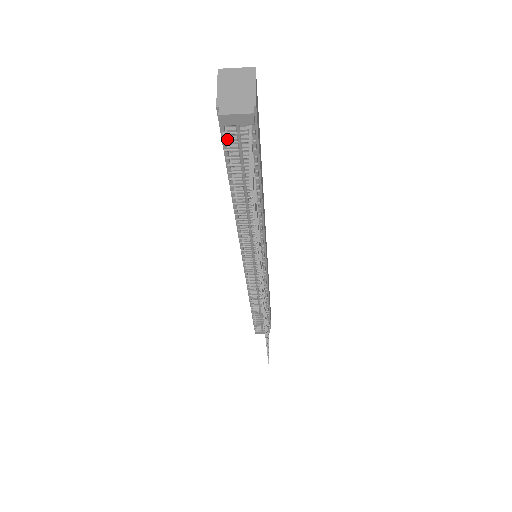
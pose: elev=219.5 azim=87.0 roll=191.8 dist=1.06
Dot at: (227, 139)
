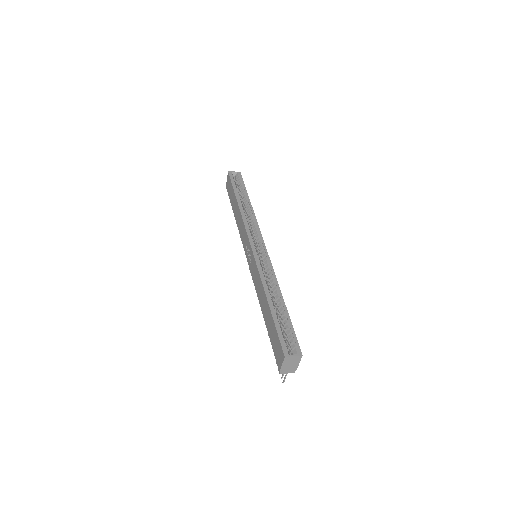
Dot at: occluded
